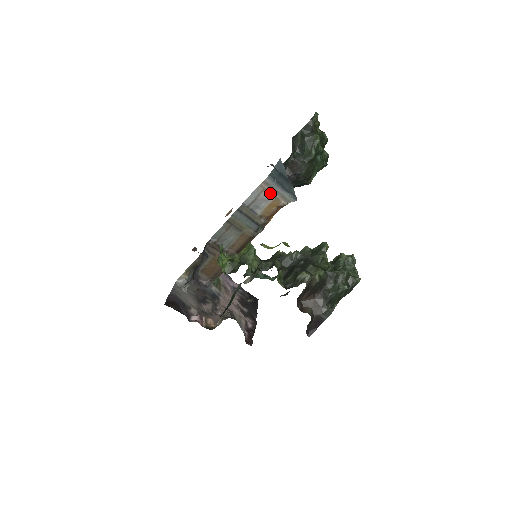
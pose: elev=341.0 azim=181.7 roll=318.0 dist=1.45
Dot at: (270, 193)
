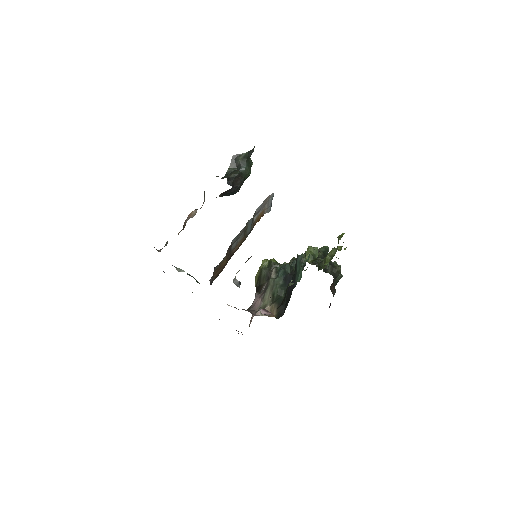
Dot at: (265, 205)
